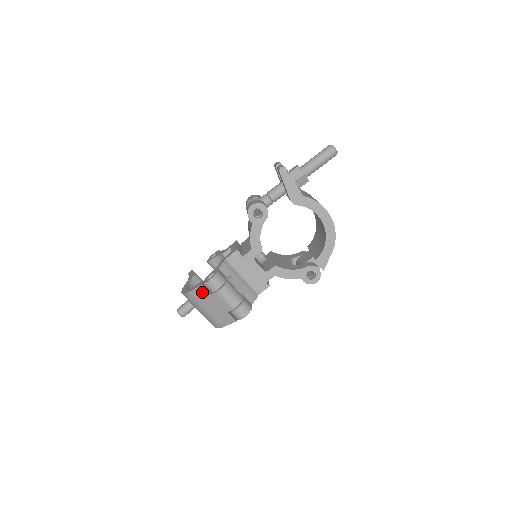
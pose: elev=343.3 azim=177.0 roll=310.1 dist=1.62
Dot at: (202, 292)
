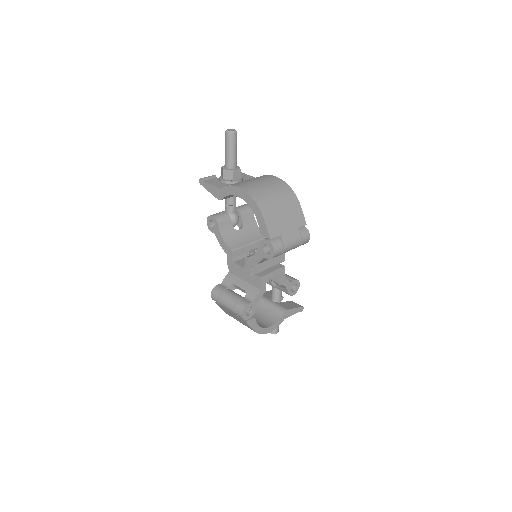
Dot at: (222, 308)
